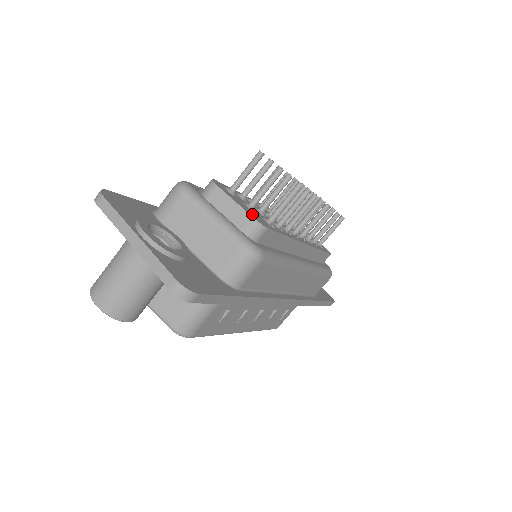
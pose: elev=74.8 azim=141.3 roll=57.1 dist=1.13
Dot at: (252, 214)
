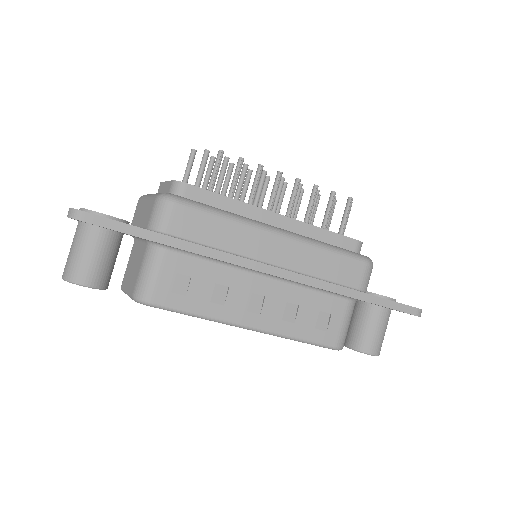
Dot at: occluded
